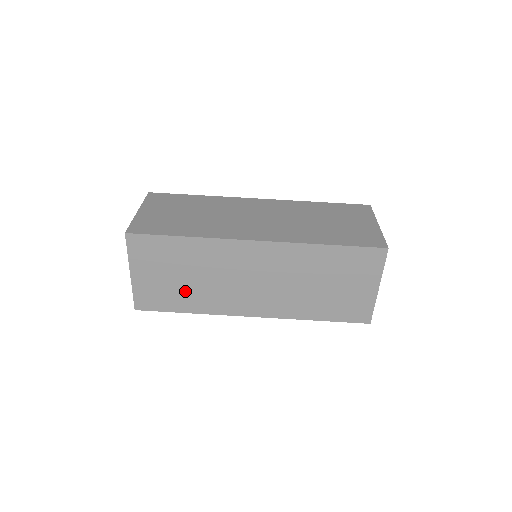
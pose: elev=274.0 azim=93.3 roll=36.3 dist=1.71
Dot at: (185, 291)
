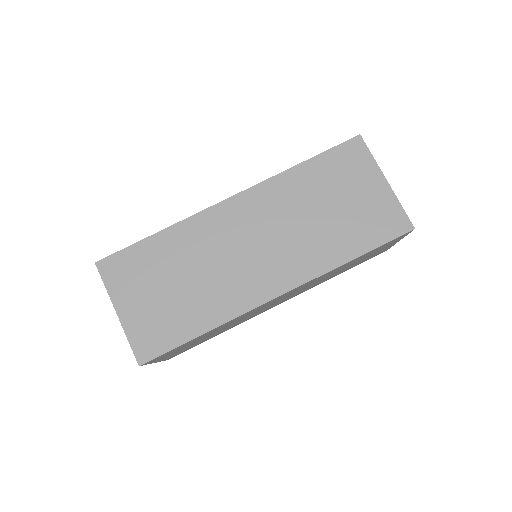
Dot at: occluded
